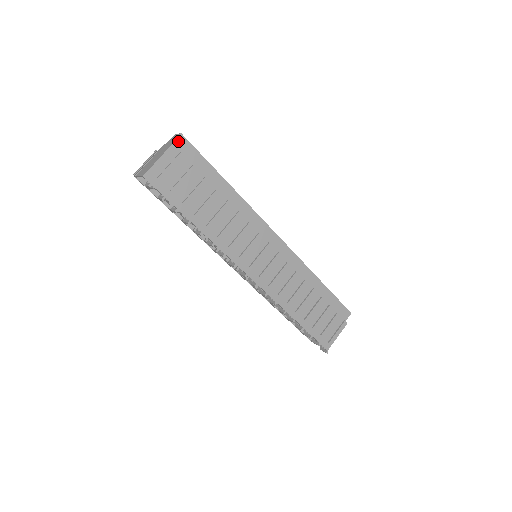
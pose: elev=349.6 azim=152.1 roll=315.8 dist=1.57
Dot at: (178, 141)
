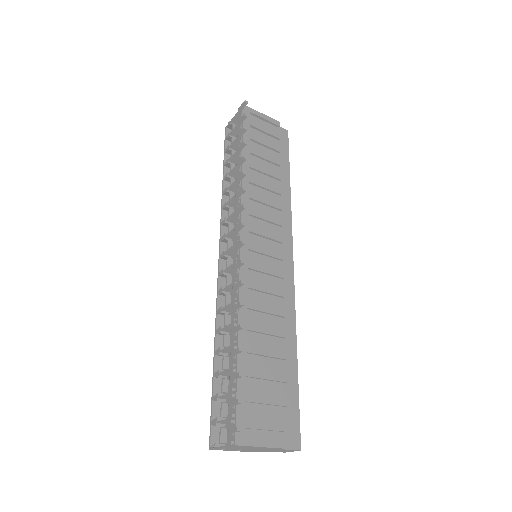
Dot at: (282, 130)
